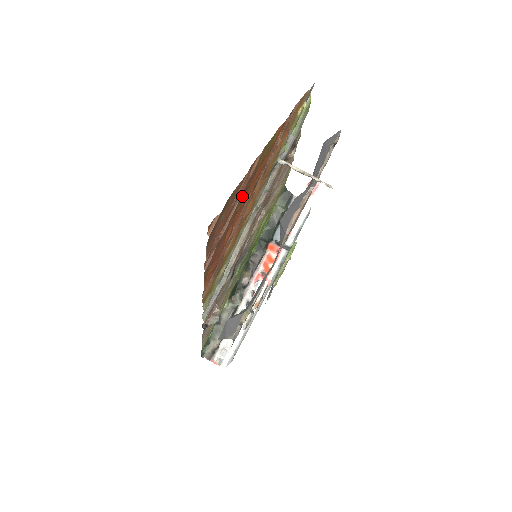
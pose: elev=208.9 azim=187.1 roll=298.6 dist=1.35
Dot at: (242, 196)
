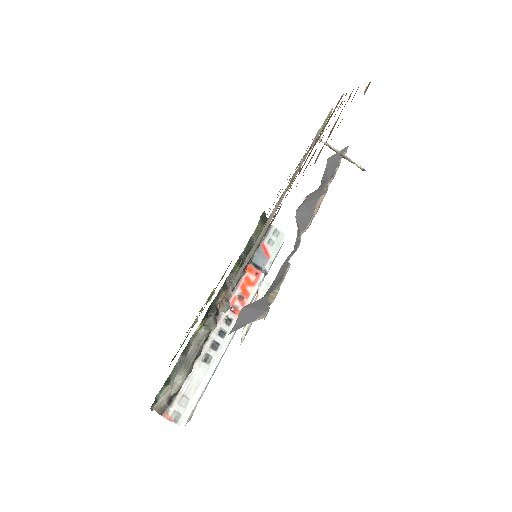
Dot at: occluded
